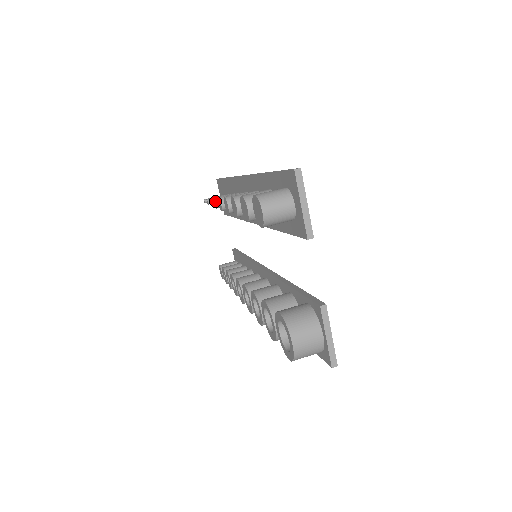
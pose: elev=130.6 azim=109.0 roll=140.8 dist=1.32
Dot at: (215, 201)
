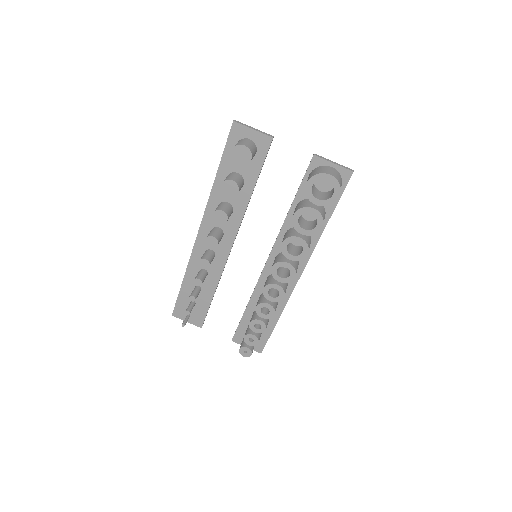
Dot at: (197, 279)
